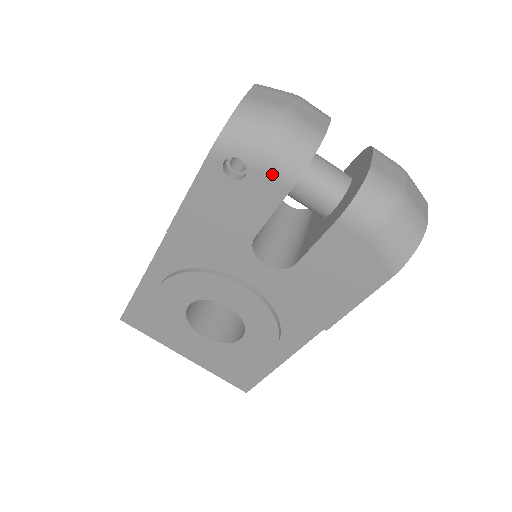
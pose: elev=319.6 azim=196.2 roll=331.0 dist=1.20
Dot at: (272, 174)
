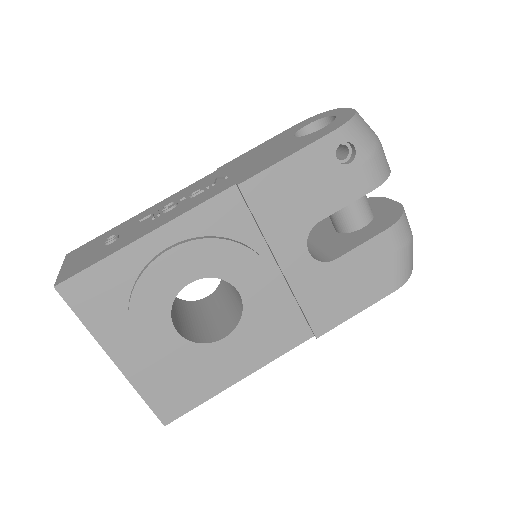
Dot at: (369, 171)
